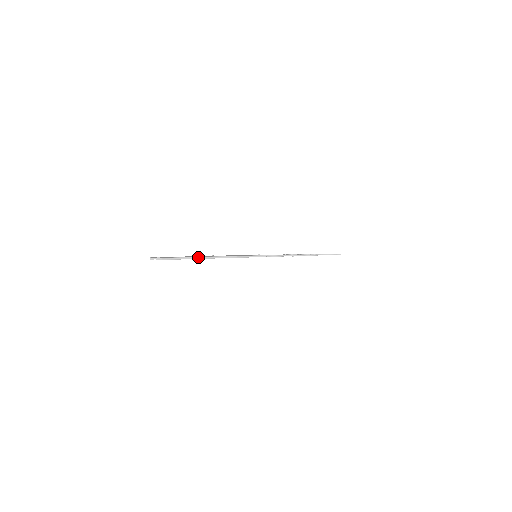
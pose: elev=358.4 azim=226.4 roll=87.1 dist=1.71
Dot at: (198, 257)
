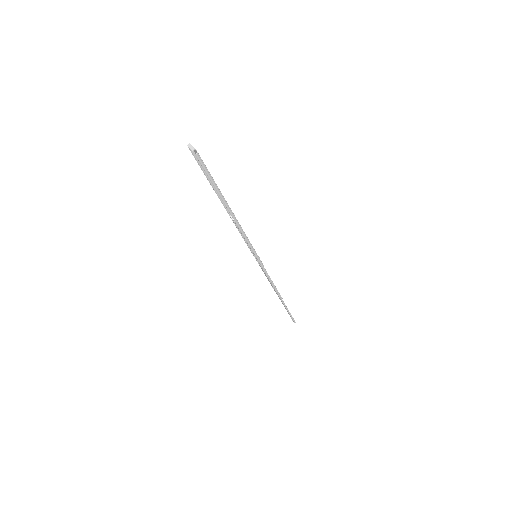
Dot at: occluded
